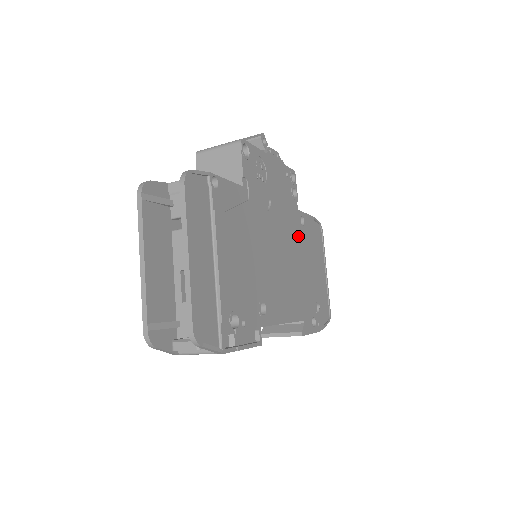
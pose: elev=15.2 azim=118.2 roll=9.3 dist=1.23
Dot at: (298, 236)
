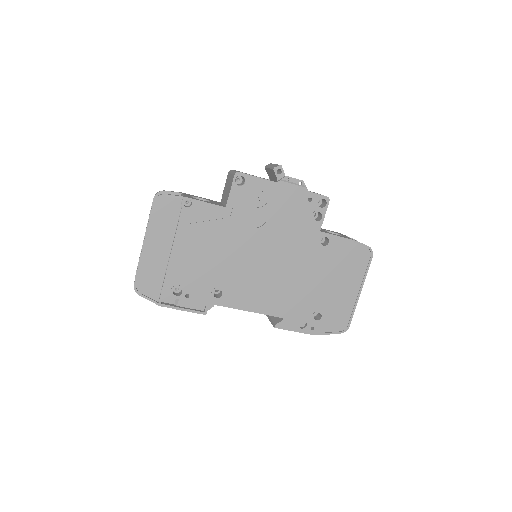
Dot at: (307, 253)
